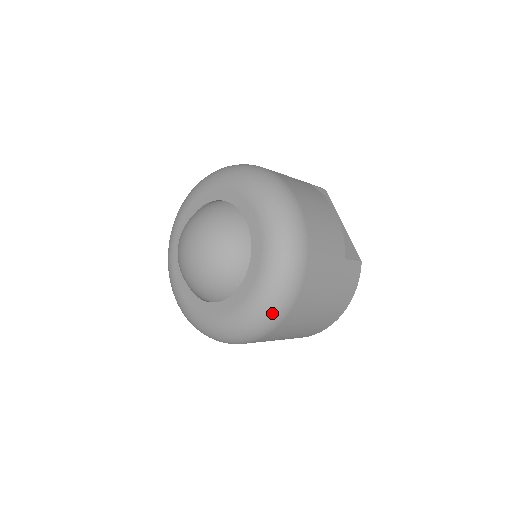
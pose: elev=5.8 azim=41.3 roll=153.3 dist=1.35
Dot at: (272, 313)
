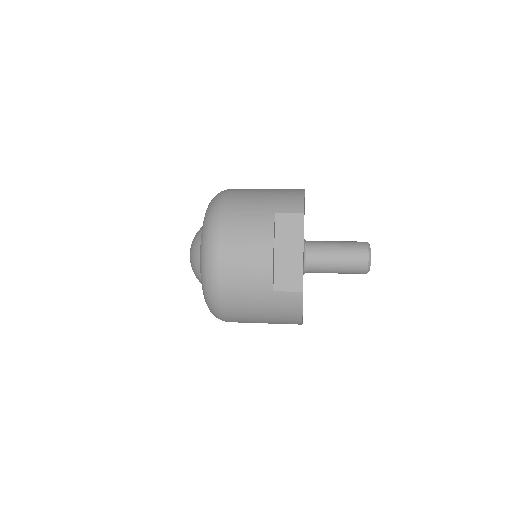
Dot at: (215, 315)
